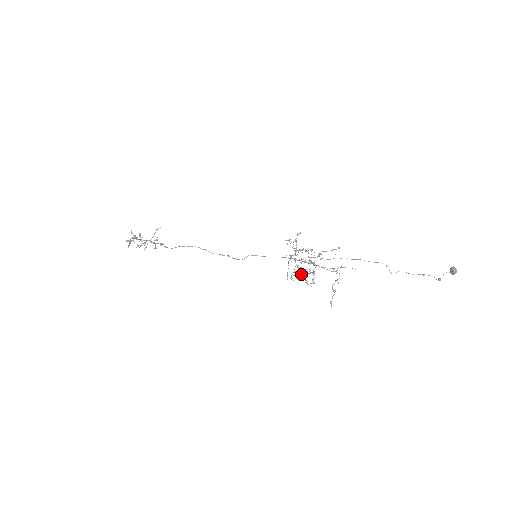
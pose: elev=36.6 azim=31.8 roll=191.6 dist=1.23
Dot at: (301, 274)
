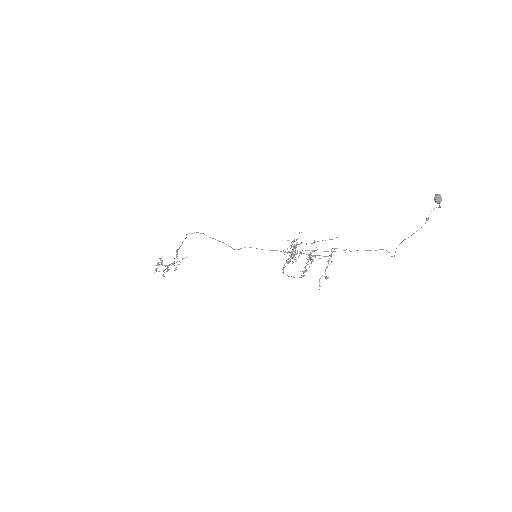
Dot at: (300, 277)
